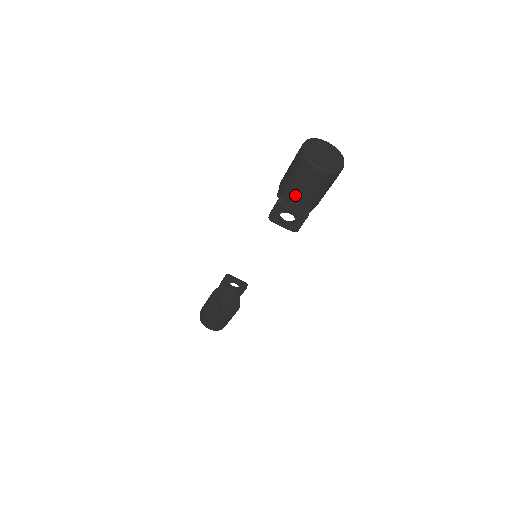
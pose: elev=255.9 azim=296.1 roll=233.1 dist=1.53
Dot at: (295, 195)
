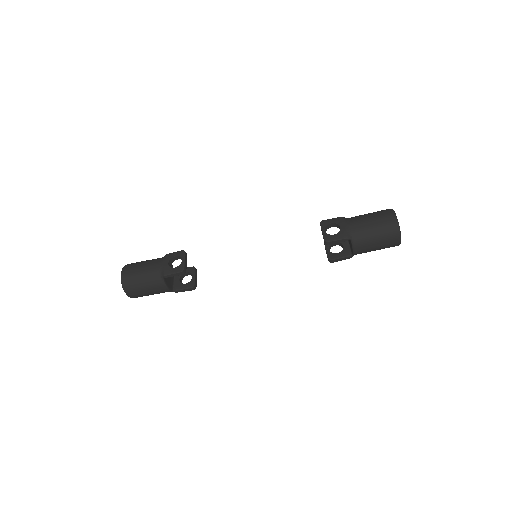
Dot at: (359, 219)
